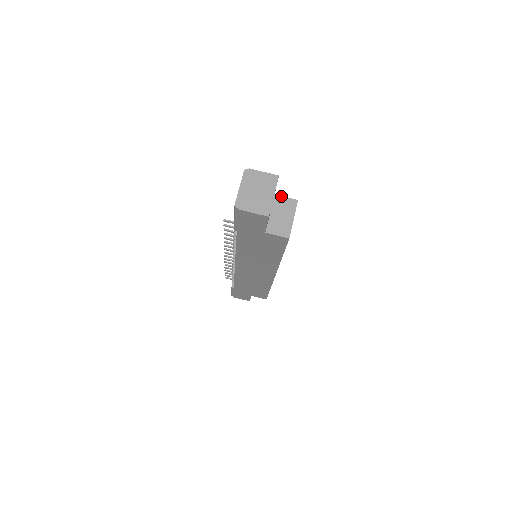
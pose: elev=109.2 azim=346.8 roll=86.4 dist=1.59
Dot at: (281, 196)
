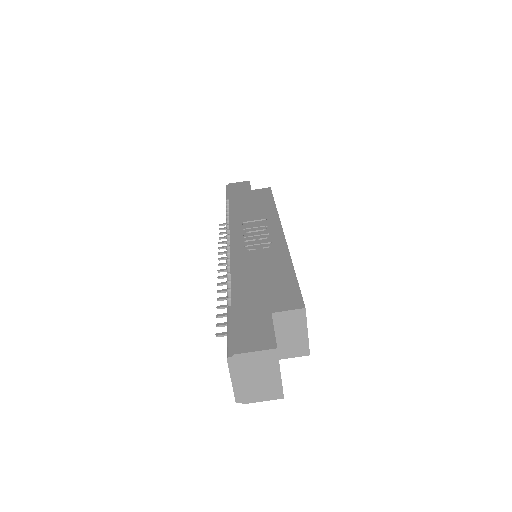
Dot at: (281, 312)
